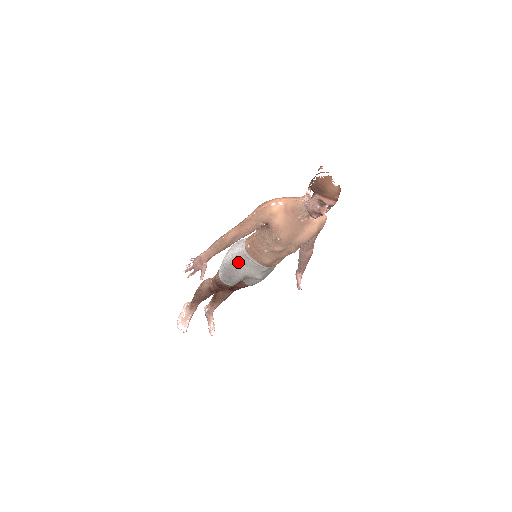
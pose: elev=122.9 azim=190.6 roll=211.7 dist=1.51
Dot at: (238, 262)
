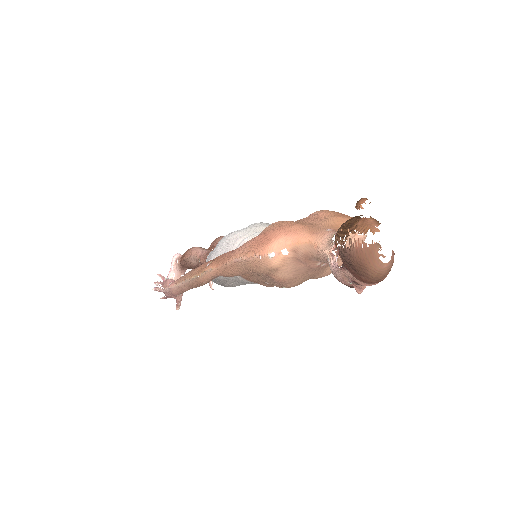
Dot at: (228, 280)
